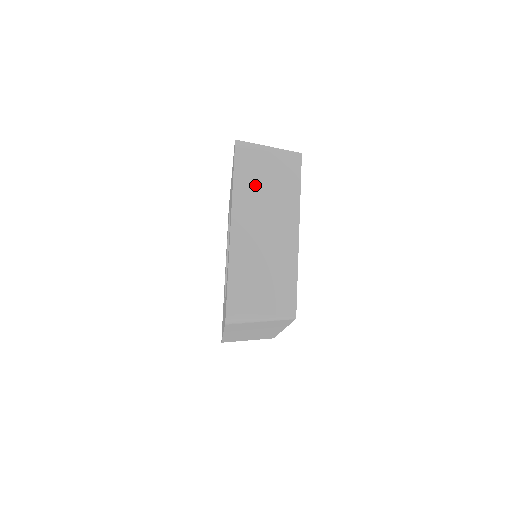
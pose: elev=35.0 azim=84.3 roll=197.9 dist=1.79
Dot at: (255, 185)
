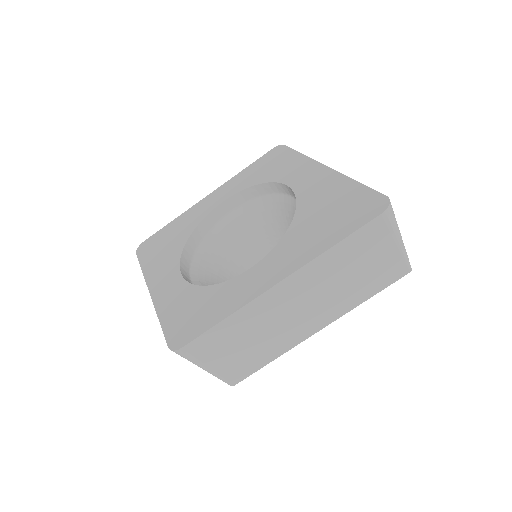
Dot at: (346, 264)
